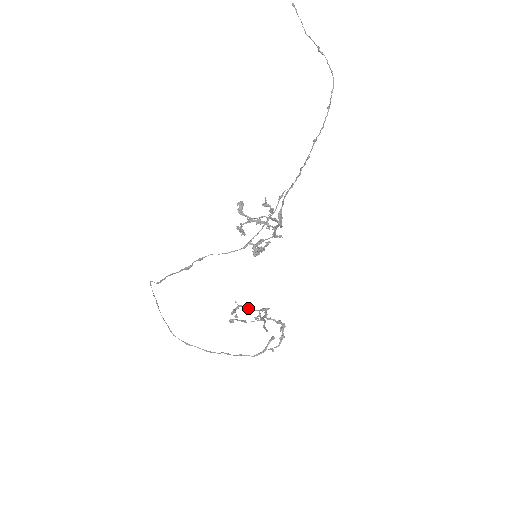
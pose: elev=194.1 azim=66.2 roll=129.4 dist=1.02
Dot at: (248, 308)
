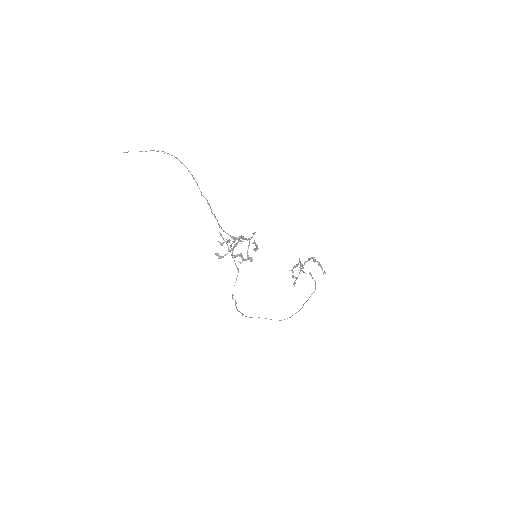
Dot at: (295, 267)
